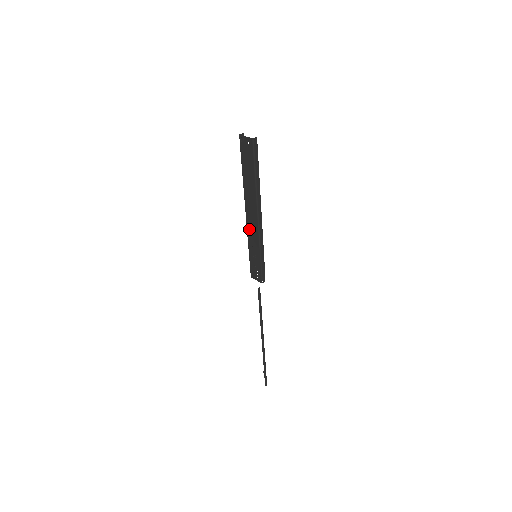
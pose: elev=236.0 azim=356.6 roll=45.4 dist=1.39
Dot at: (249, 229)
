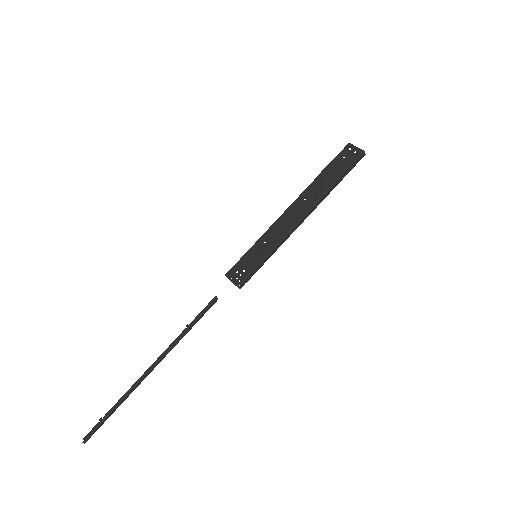
Dot at: (278, 224)
